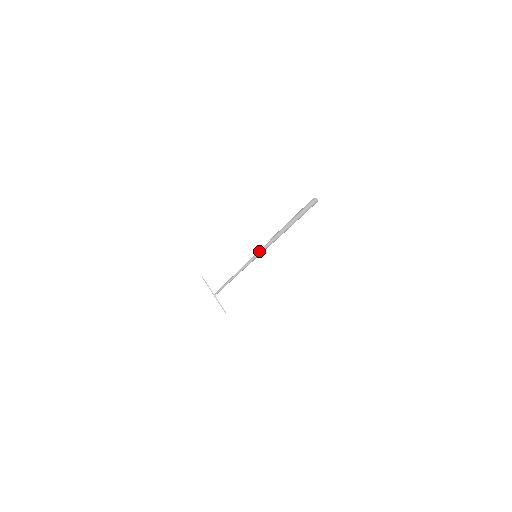
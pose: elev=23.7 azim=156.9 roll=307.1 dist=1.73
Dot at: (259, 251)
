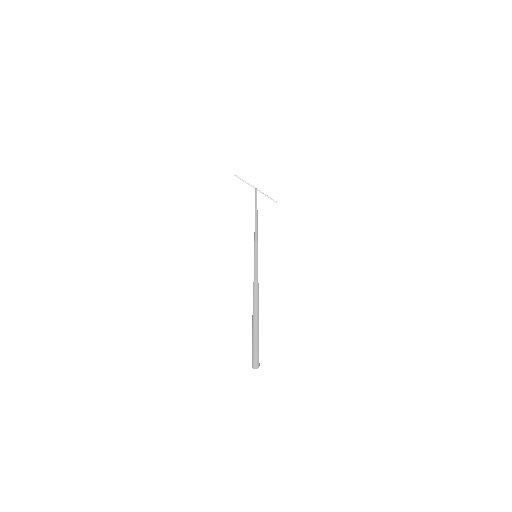
Dot at: occluded
